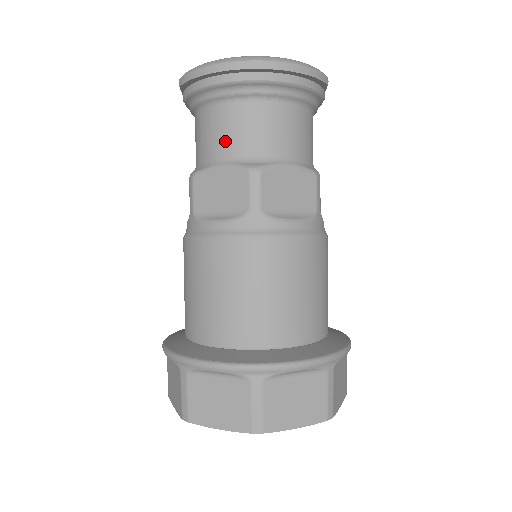
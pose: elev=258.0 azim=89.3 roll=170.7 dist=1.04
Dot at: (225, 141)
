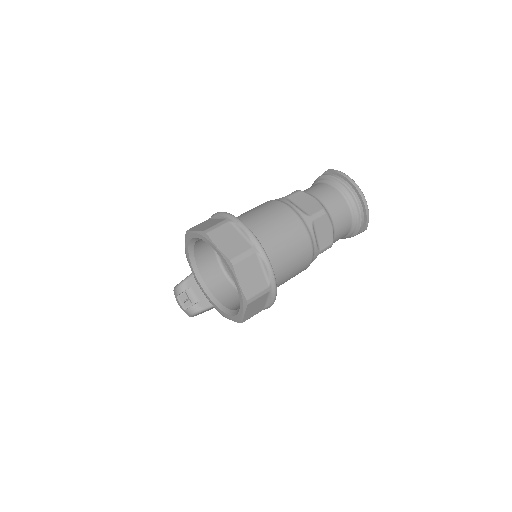
Dot at: (324, 196)
